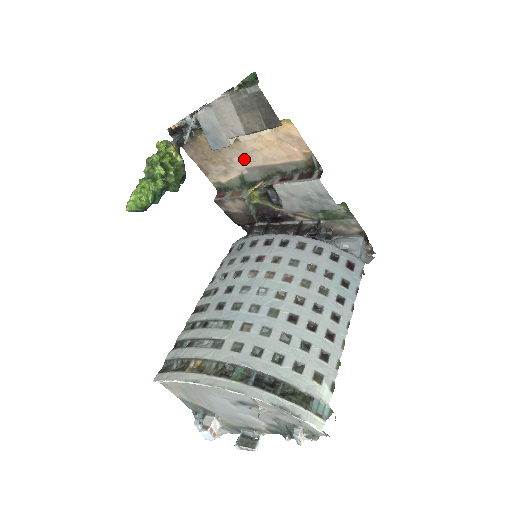
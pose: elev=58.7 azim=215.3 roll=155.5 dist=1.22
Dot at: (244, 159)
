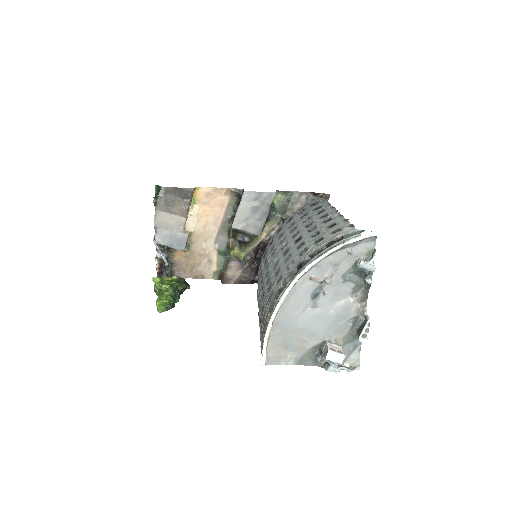
Dot at: (207, 239)
